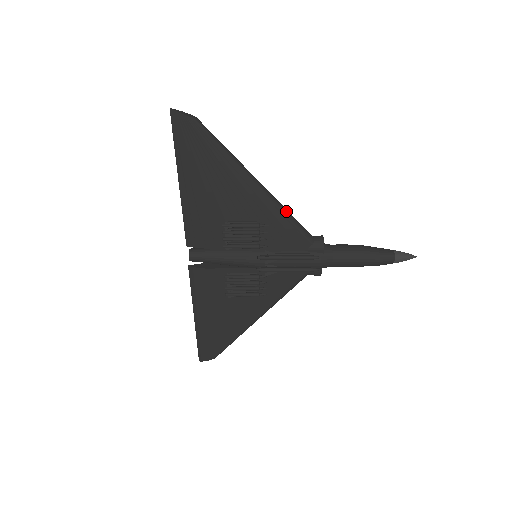
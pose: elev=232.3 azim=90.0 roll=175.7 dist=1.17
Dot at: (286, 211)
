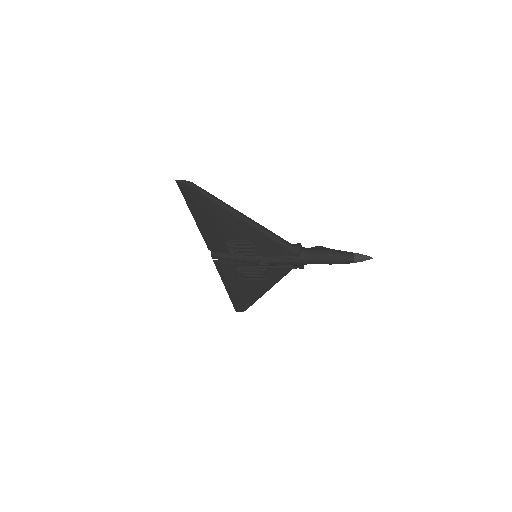
Dot at: (268, 232)
